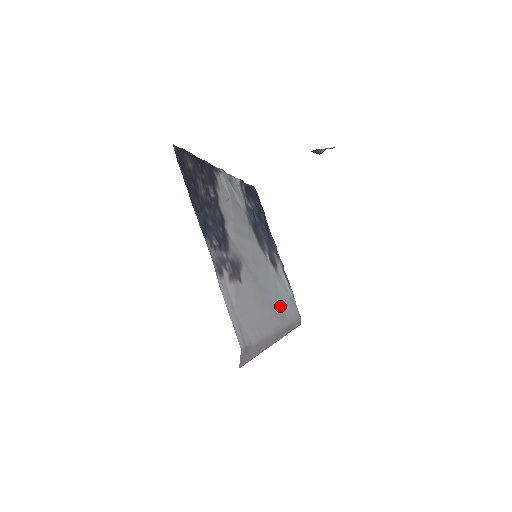
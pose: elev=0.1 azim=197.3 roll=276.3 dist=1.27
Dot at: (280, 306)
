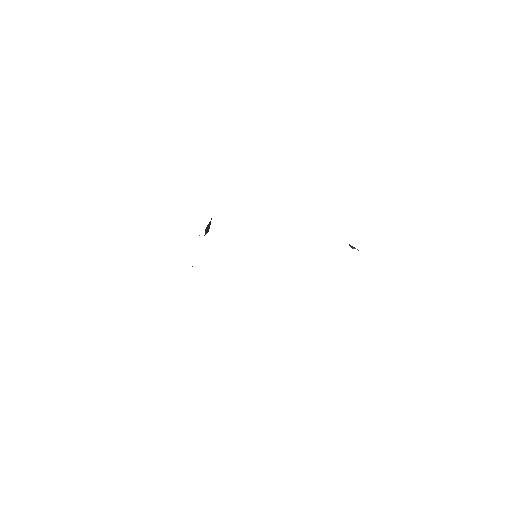
Dot at: occluded
